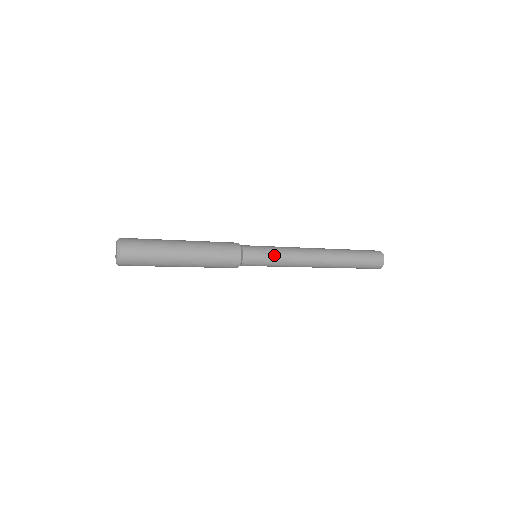
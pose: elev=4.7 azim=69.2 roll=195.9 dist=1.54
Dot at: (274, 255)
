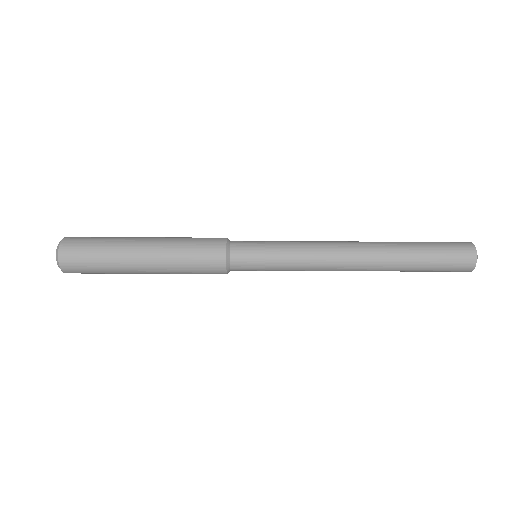
Dot at: (279, 258)
